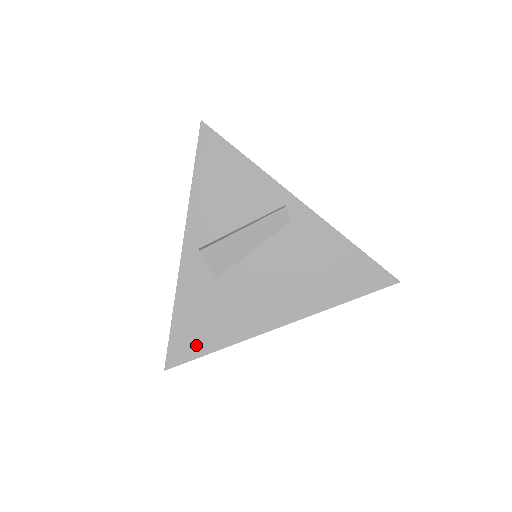
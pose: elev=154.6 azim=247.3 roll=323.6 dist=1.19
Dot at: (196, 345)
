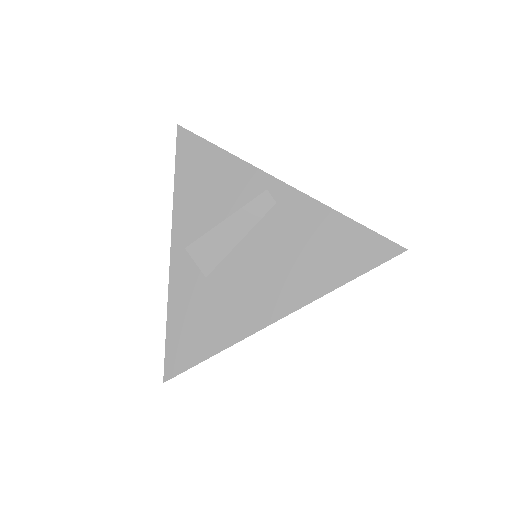
Dot at: (193, 351)
